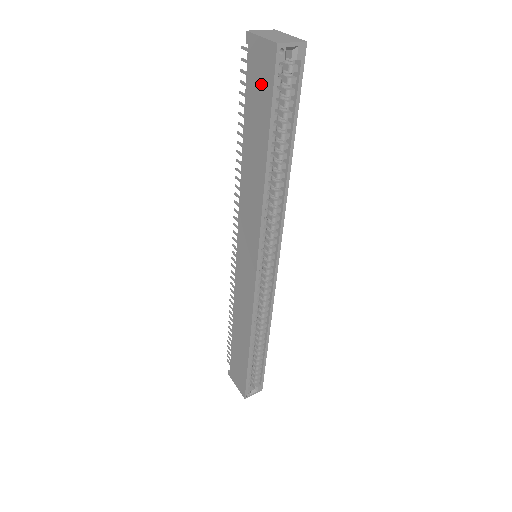
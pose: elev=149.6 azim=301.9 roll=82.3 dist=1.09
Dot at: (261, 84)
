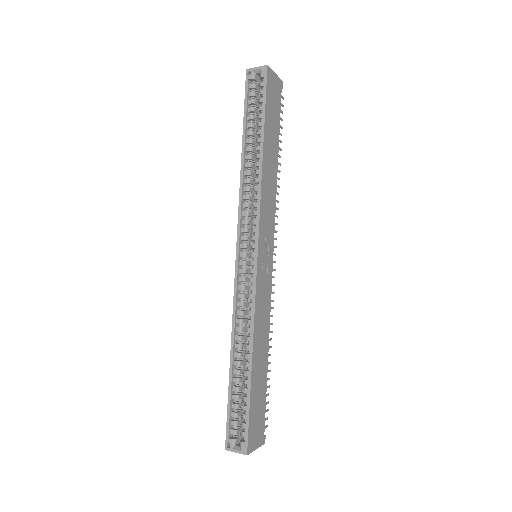
Dot at: occluded
